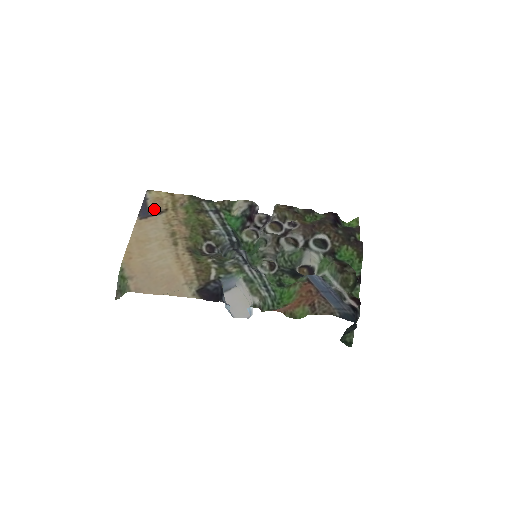
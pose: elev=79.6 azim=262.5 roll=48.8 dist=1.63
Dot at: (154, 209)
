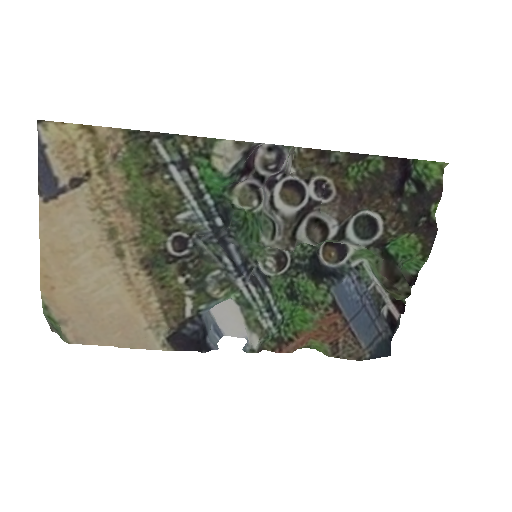
Dot at: (64, 173)
